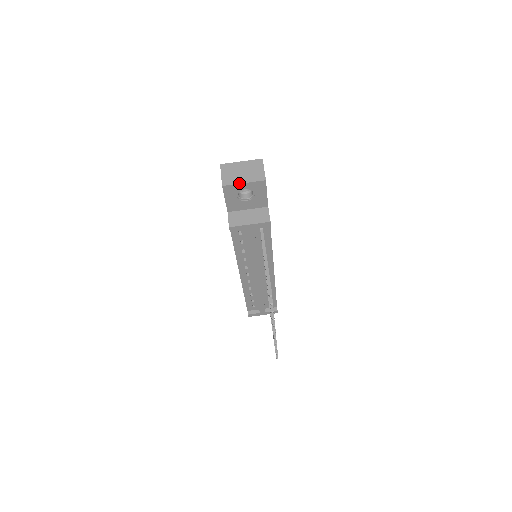
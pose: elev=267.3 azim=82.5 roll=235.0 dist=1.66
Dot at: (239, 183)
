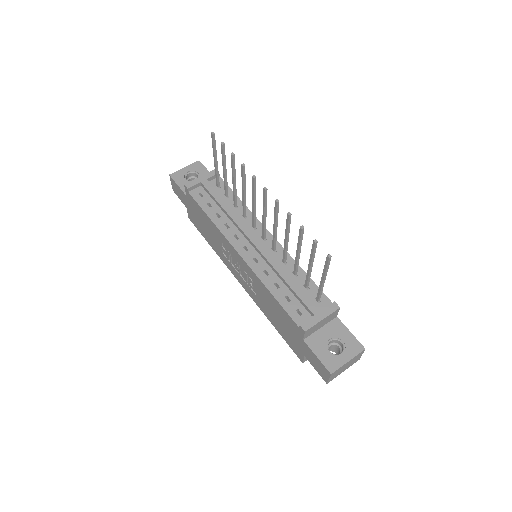
Dot at: (181, 169)
